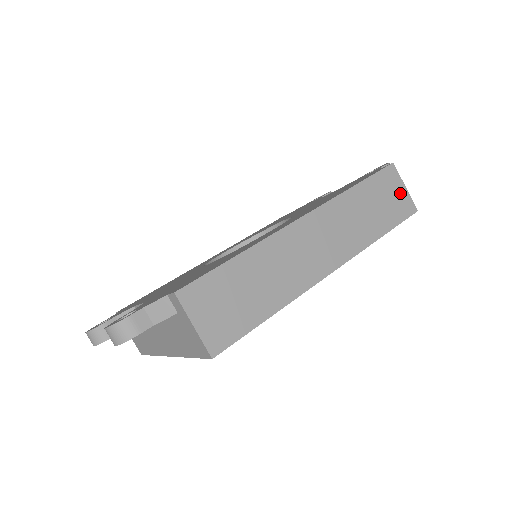
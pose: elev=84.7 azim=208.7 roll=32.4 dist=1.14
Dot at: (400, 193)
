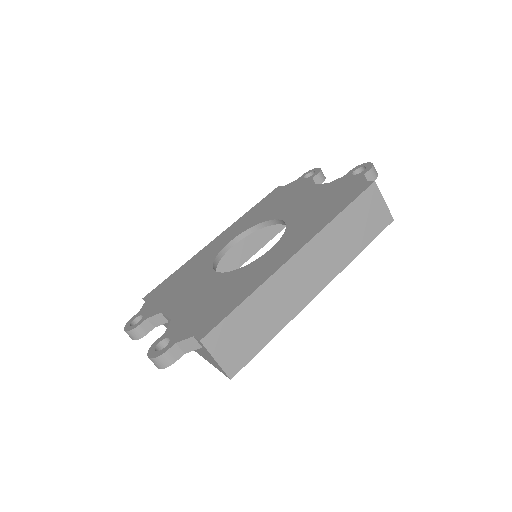
Dot at: (379, 208)
